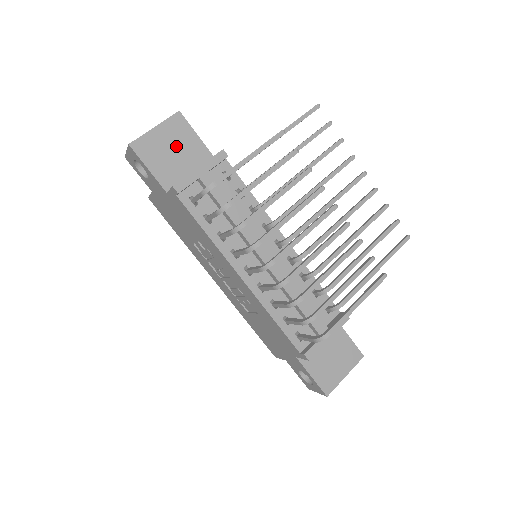
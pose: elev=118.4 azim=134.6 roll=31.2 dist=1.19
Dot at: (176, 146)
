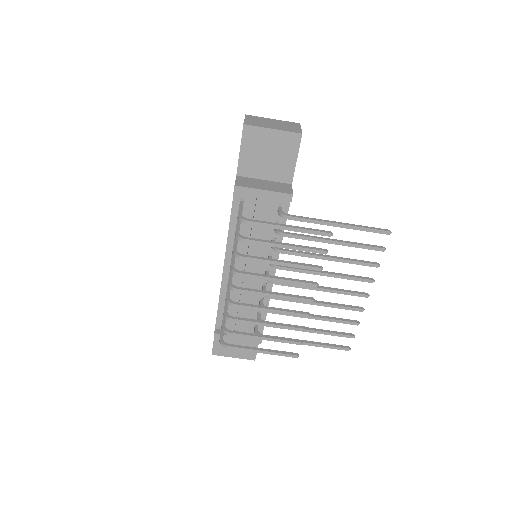
Dot at: (274, 154)
